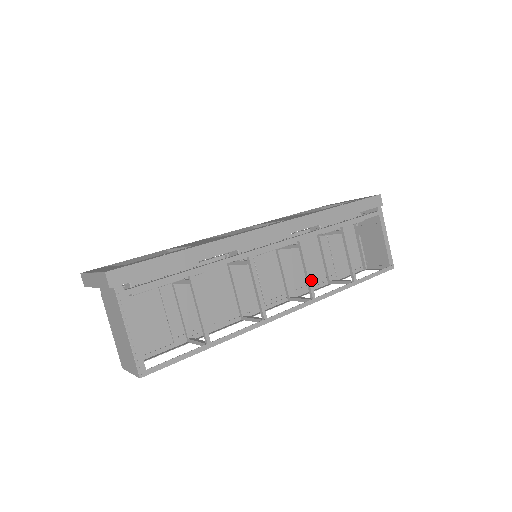
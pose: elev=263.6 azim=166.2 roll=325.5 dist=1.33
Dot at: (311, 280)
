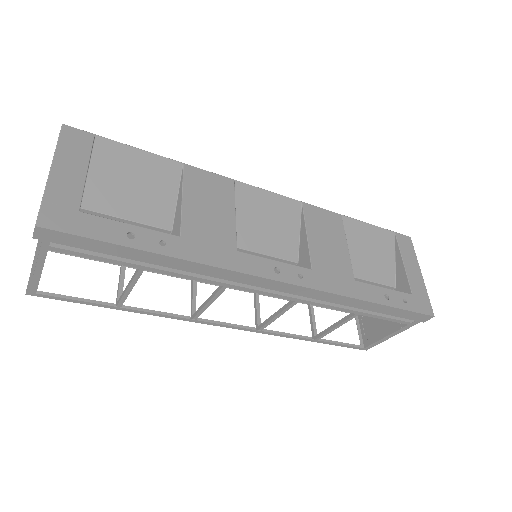
Dot at: occluded
